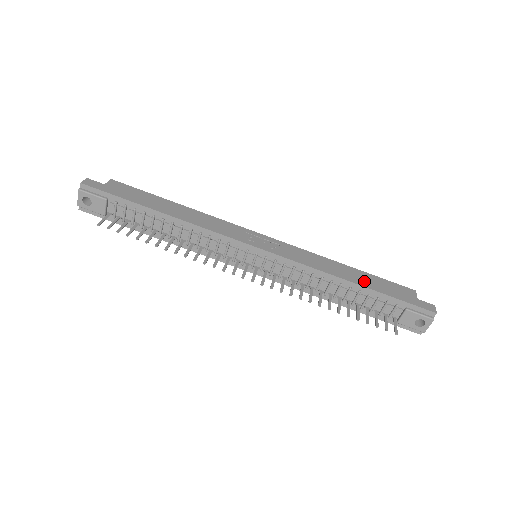
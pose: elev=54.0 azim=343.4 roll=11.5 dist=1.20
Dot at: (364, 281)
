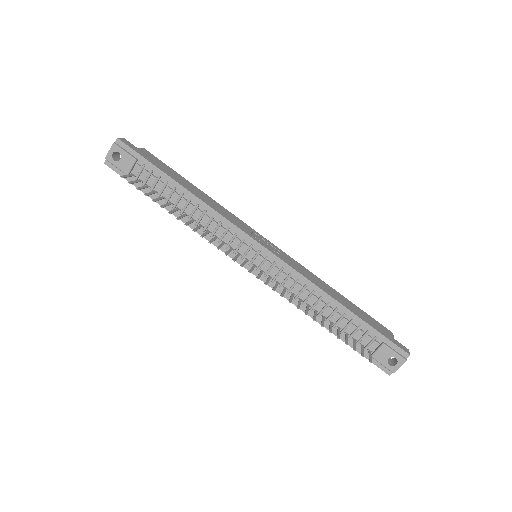
Dot at: (350, 307)
